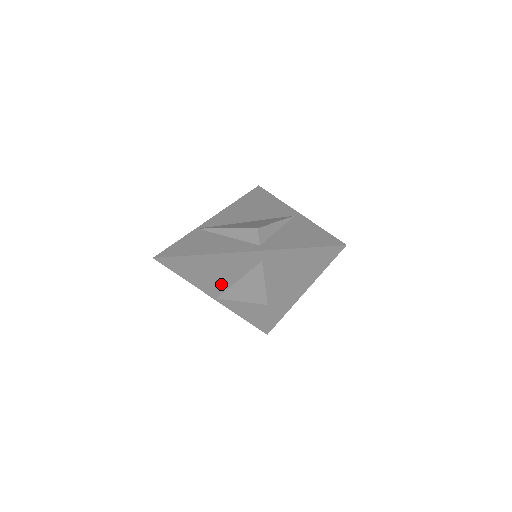
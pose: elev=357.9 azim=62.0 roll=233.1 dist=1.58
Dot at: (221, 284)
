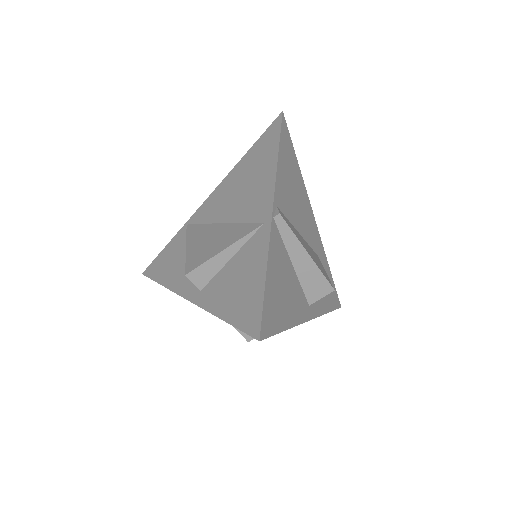
Dot at: occluded
